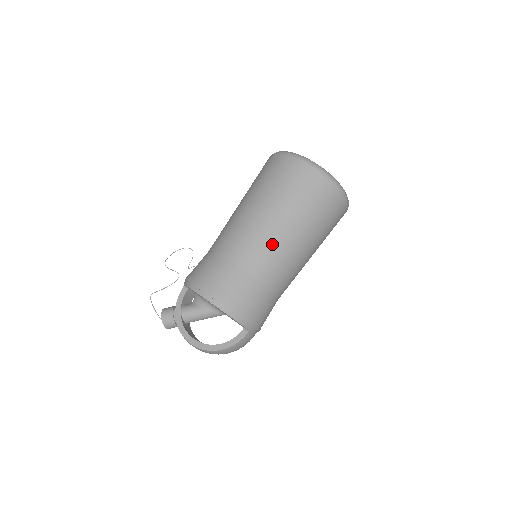
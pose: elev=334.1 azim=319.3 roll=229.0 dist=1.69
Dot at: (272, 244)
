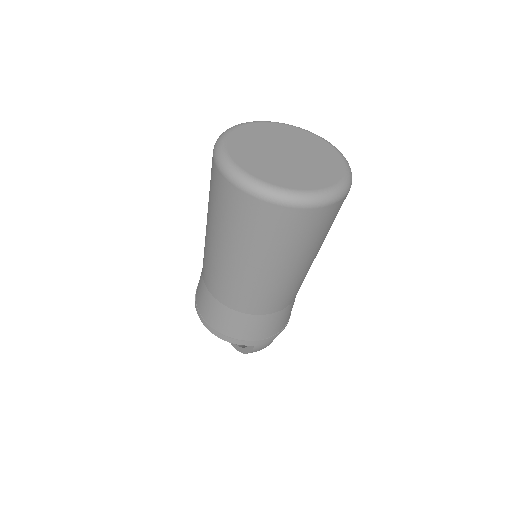
Dot at: (230, 278)
